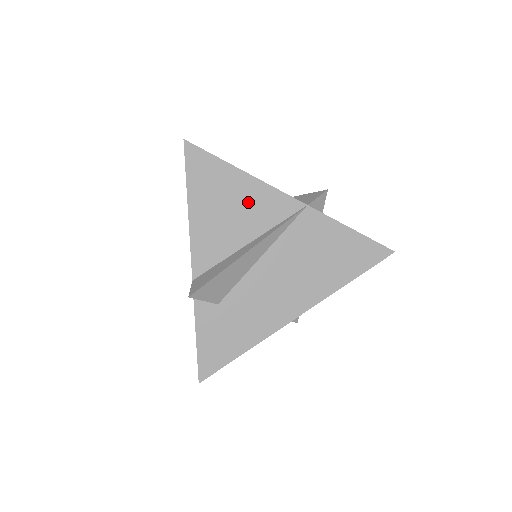
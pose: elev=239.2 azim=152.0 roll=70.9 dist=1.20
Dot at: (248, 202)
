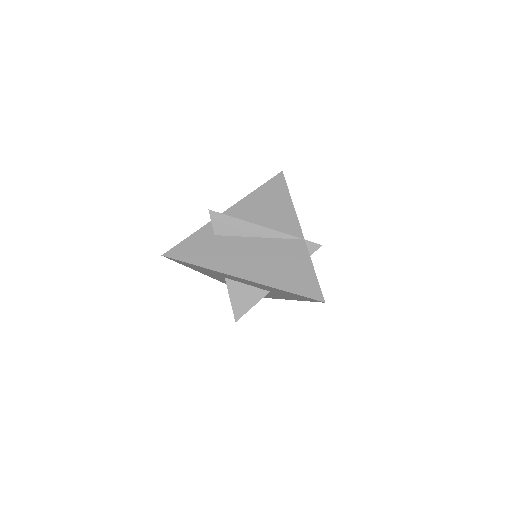
Dot at: (280, 213)
